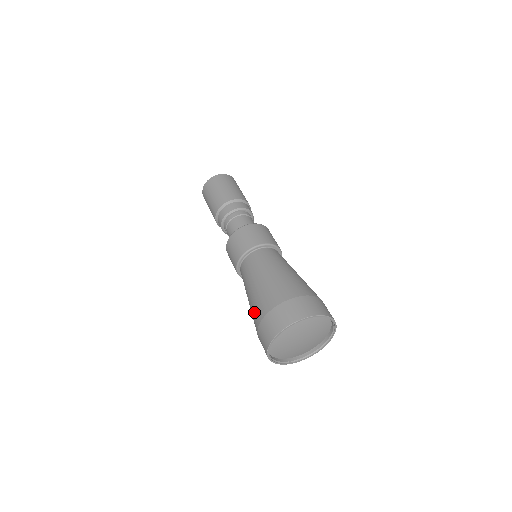
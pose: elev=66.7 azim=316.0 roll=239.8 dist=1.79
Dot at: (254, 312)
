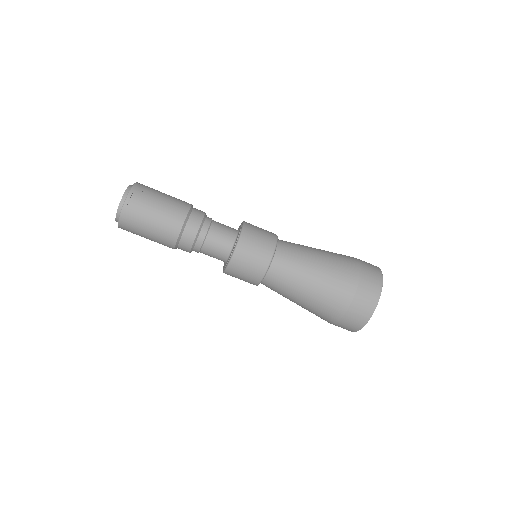
Dot at: occluded
